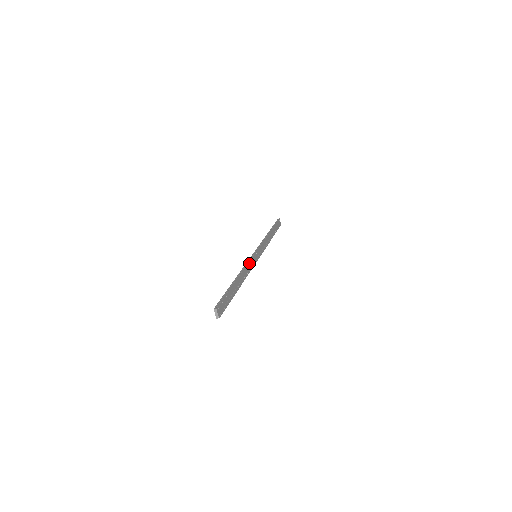
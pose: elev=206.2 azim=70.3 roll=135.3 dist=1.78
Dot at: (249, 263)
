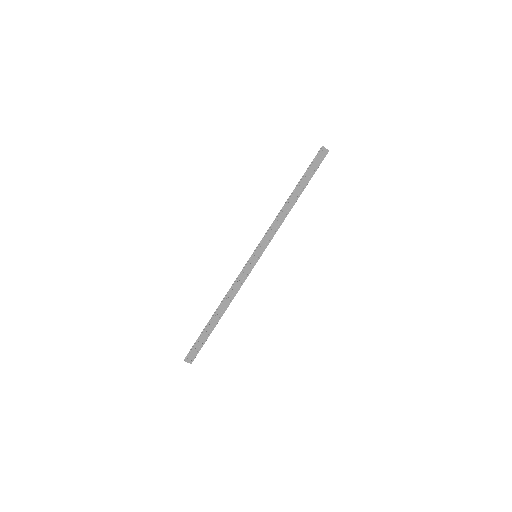
Dot at: (238, 279)
